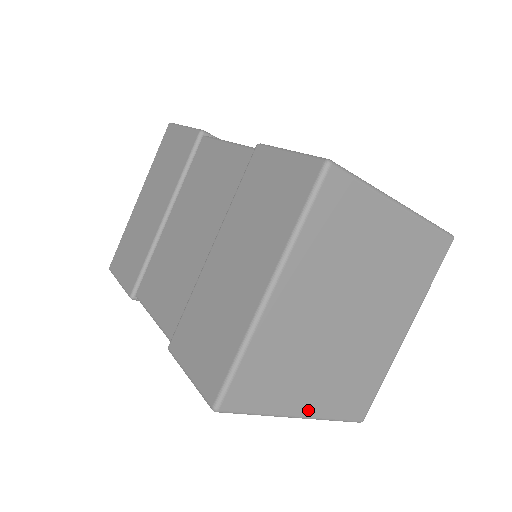
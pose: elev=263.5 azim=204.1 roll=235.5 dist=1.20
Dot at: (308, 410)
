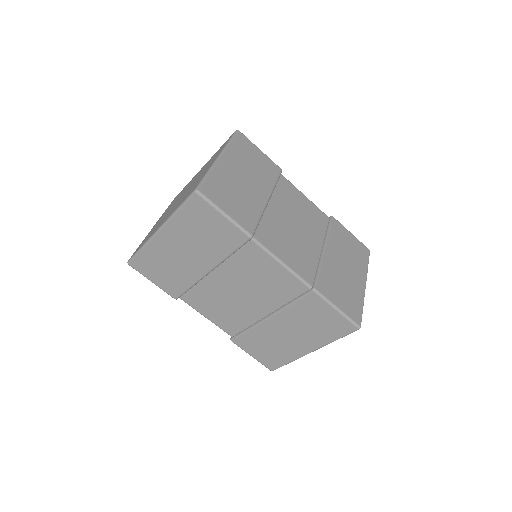
Dot at: occluded
